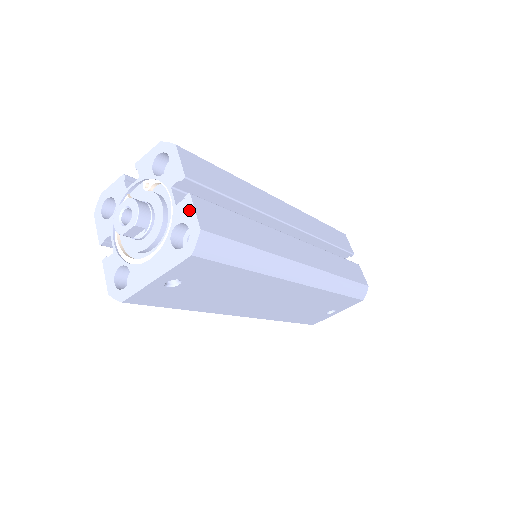
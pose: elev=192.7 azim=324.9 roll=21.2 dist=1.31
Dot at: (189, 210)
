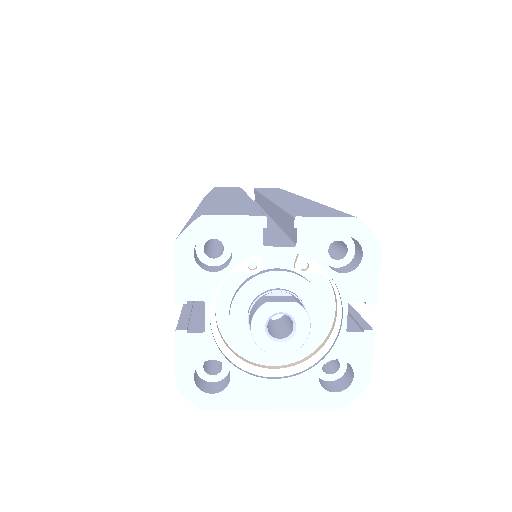
Dot at: (364, 352)
